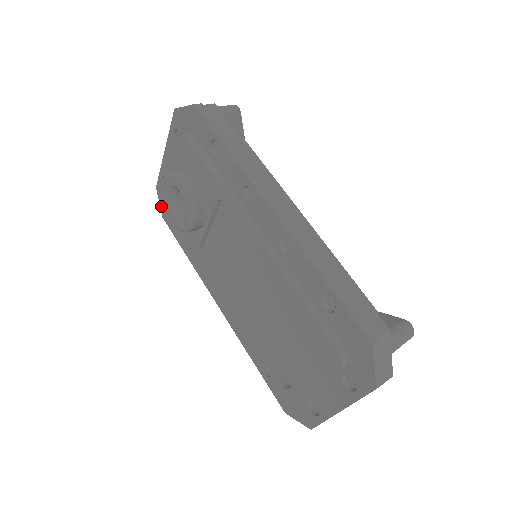
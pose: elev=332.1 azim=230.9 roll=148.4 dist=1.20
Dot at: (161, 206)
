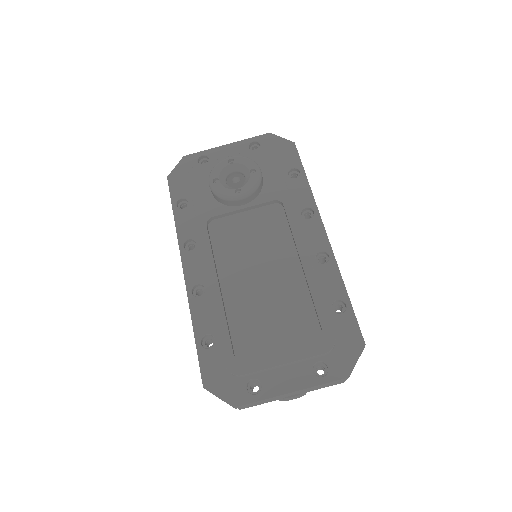
Dot at: (176, 170)
